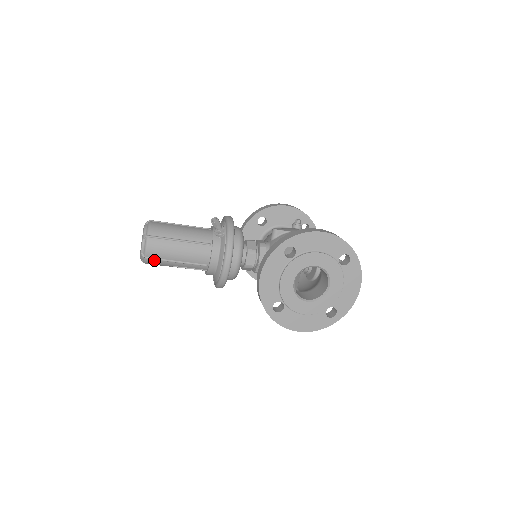
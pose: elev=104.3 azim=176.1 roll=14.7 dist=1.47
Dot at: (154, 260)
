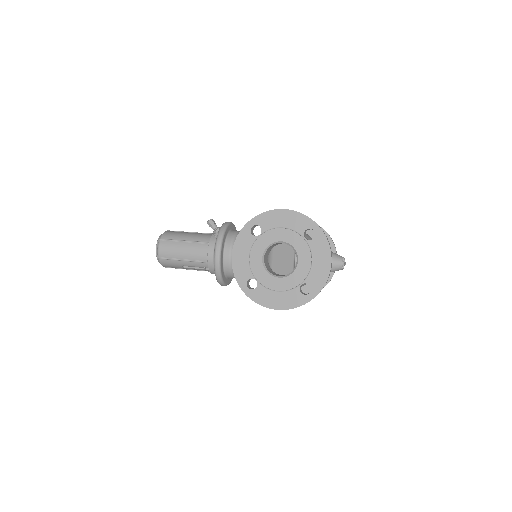
Dot at: (166, 260)
